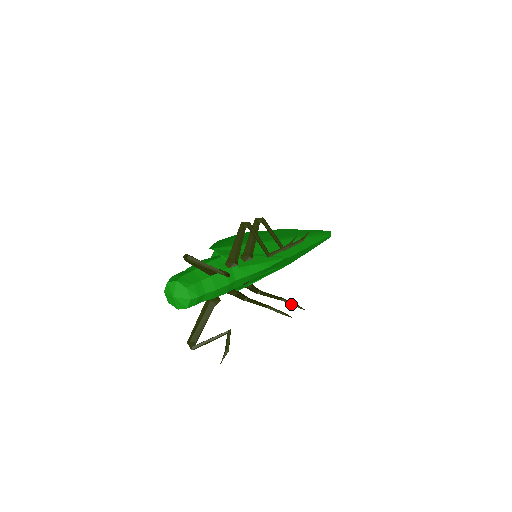
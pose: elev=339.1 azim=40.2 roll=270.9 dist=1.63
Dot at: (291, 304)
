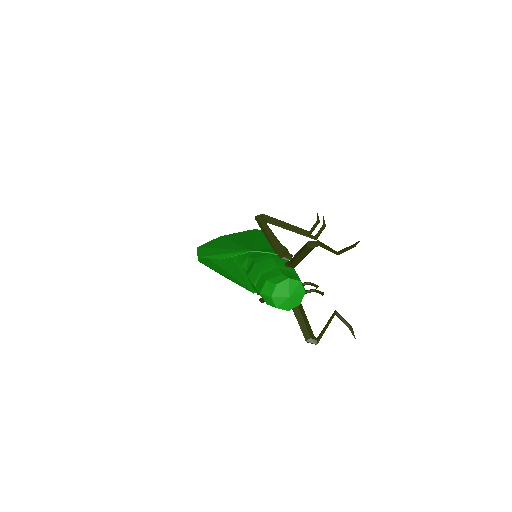
Dot at: (315, 285)
